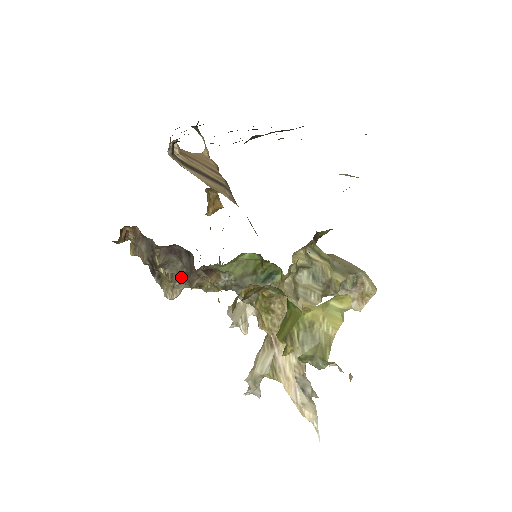
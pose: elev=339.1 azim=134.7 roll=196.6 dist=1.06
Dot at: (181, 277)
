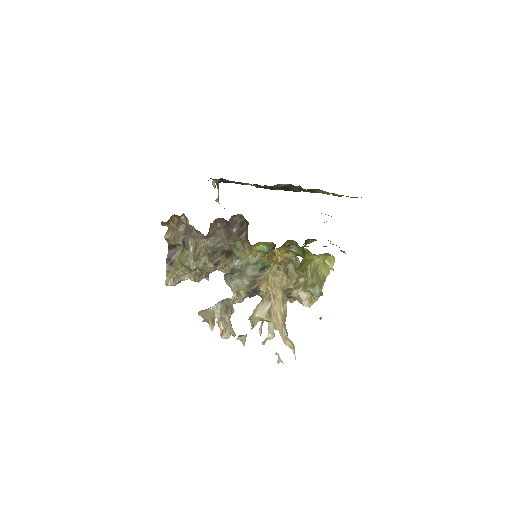
Dot at: (203, 257)
